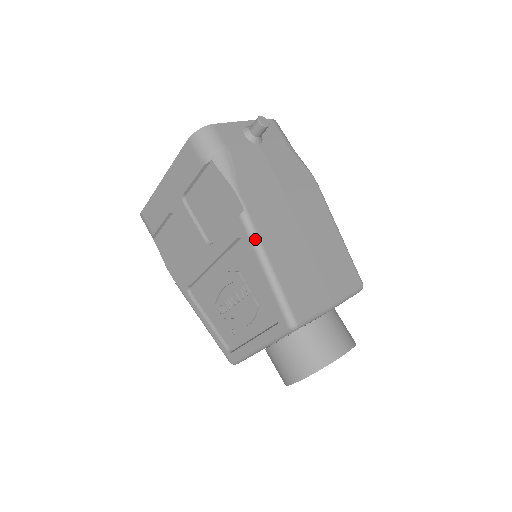
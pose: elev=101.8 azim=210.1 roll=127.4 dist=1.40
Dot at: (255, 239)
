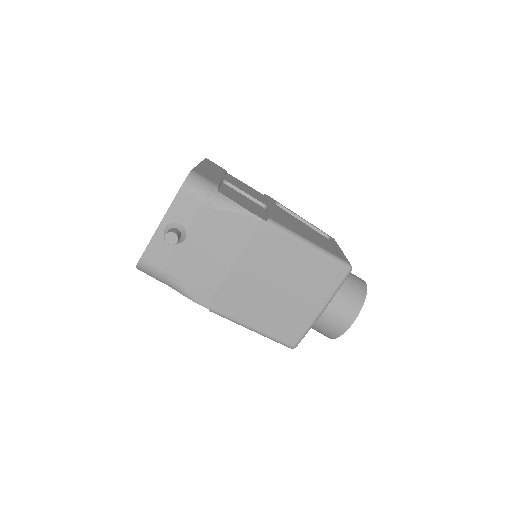
Dot at: (230, 320)
